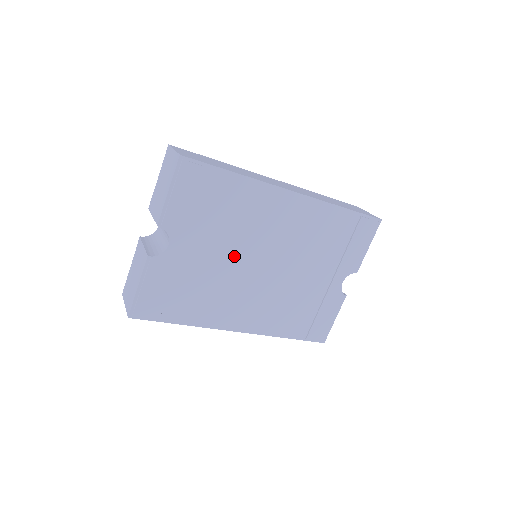
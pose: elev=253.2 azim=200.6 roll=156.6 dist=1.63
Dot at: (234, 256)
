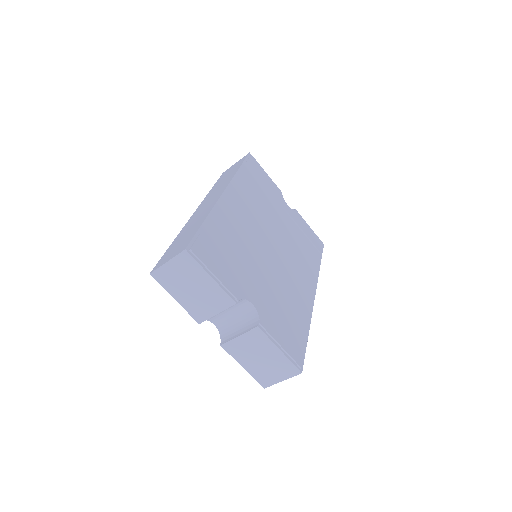
Dot at: (264, 263)
